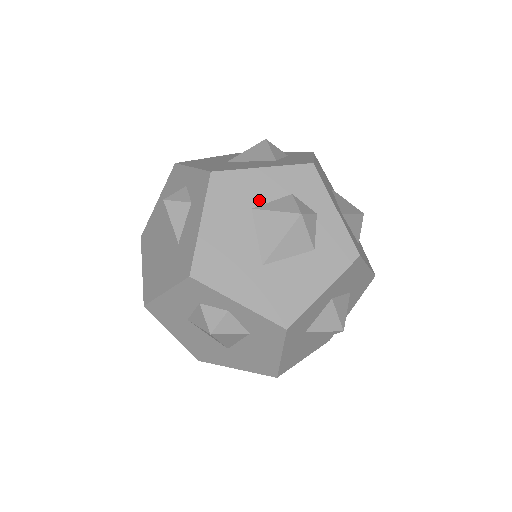
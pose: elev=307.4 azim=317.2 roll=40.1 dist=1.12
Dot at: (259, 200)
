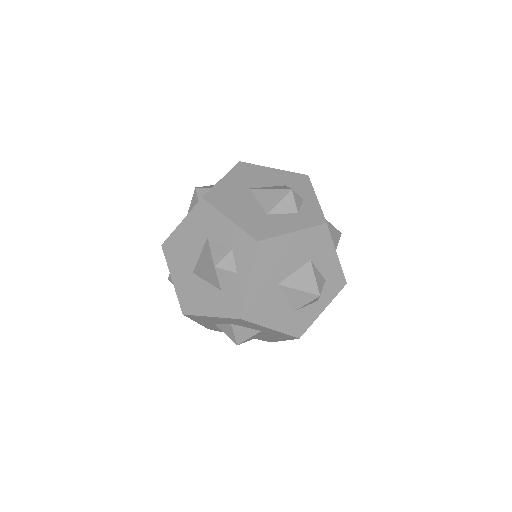
Dot at: (317, 262)
